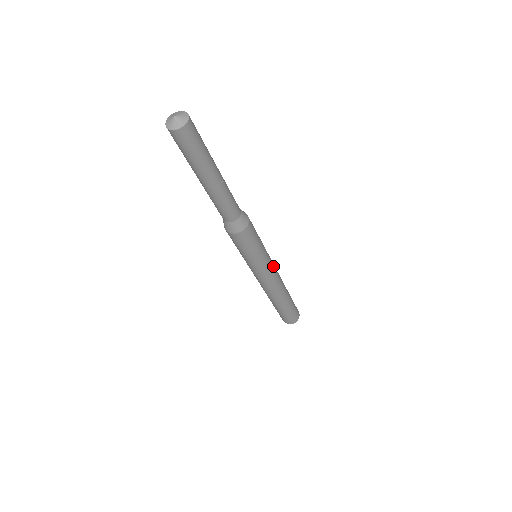
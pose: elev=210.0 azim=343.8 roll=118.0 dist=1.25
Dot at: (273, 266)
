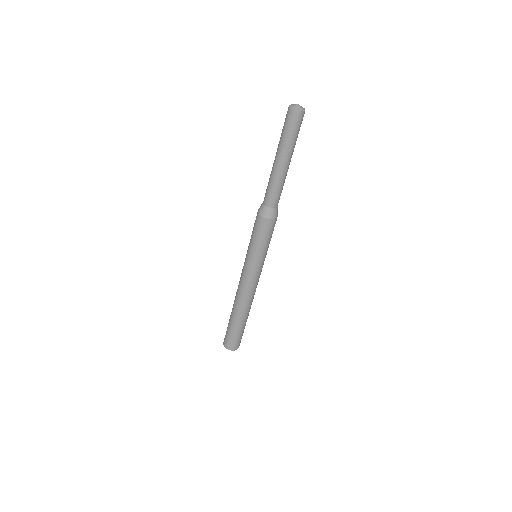
Dot at: occluded
